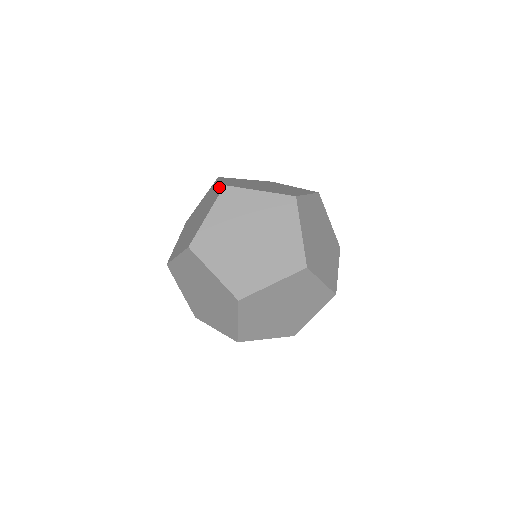
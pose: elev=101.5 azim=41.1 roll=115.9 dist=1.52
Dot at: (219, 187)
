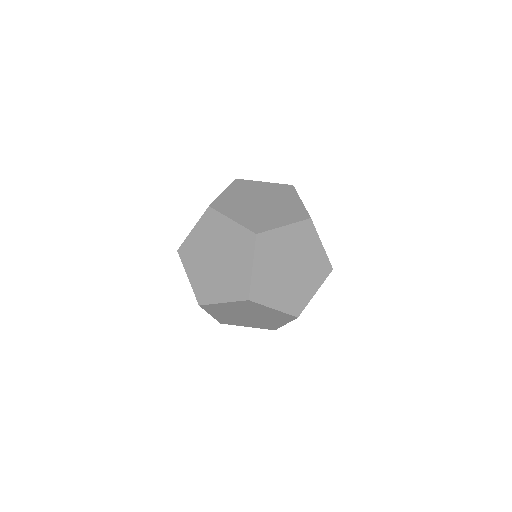
Dot at: occluded
